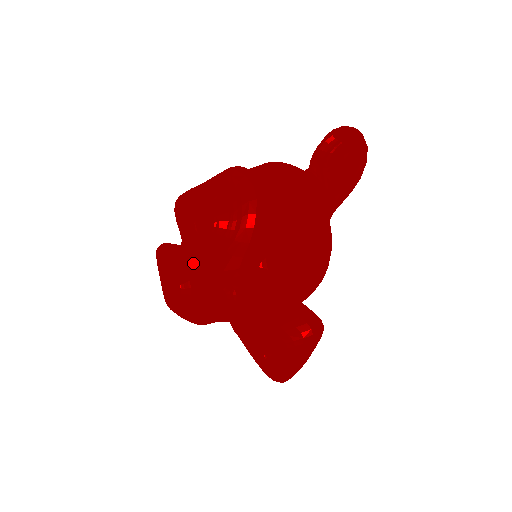
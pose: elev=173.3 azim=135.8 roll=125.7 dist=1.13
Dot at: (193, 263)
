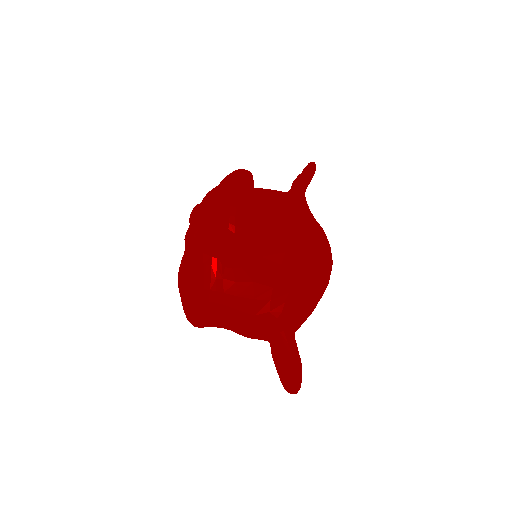
Dot at: (190, 247)
